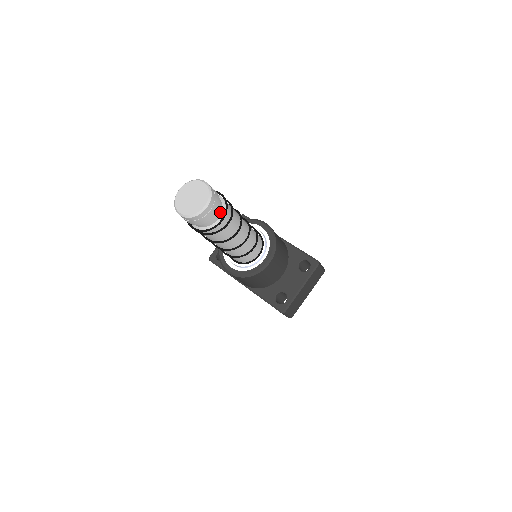
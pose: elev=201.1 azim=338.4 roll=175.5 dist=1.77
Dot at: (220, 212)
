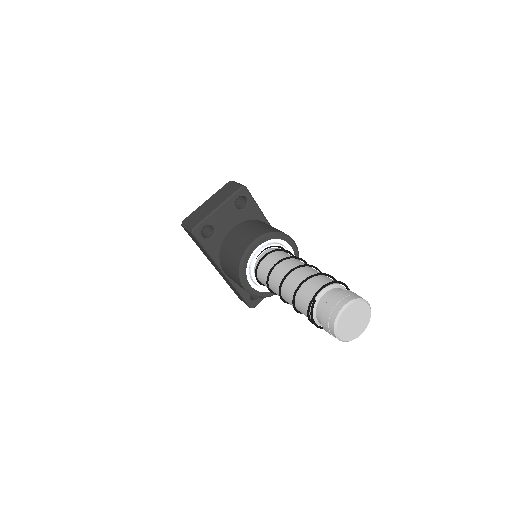
Dot at: occluded
